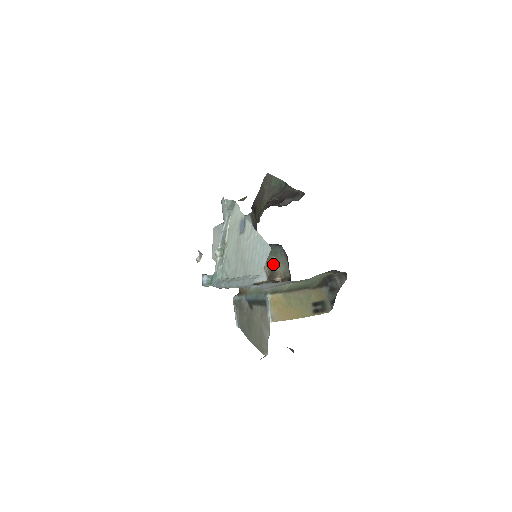
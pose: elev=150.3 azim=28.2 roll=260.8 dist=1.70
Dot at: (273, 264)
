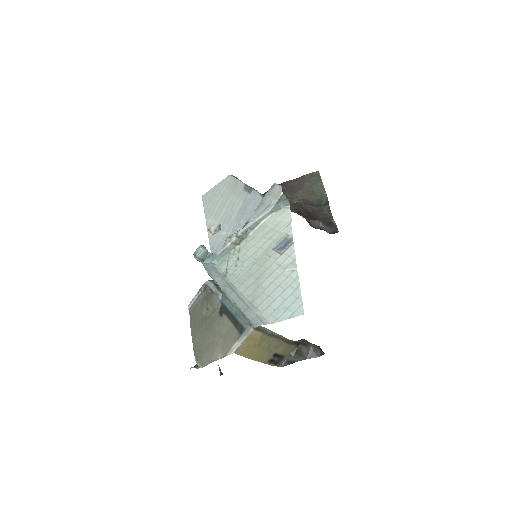
Dot at: occluded
